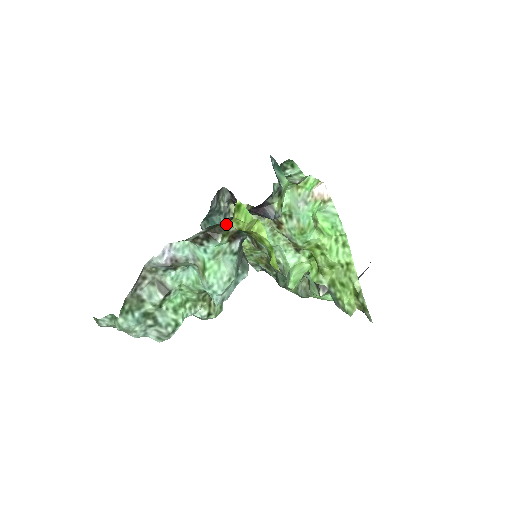
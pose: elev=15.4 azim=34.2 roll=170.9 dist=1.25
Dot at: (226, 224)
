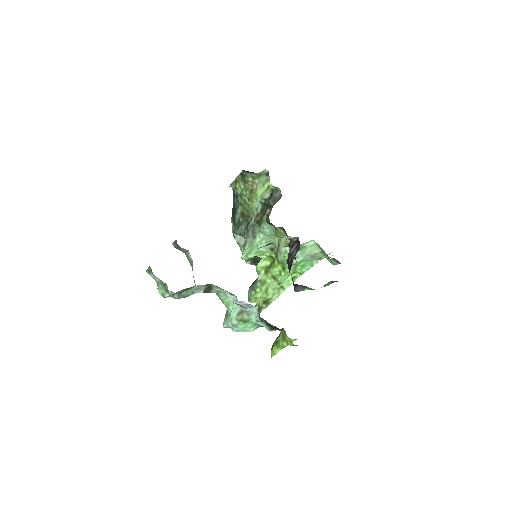
Dot at: occluded
